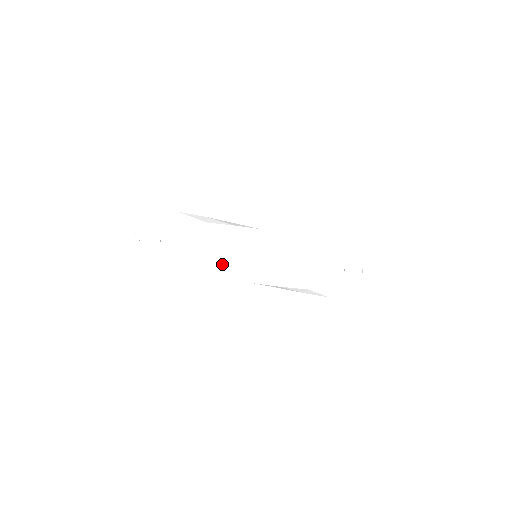
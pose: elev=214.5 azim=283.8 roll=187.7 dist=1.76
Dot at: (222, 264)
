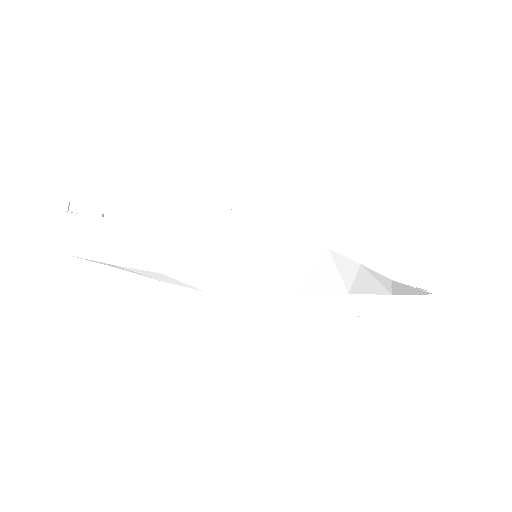
Dot at: (203, 258)
